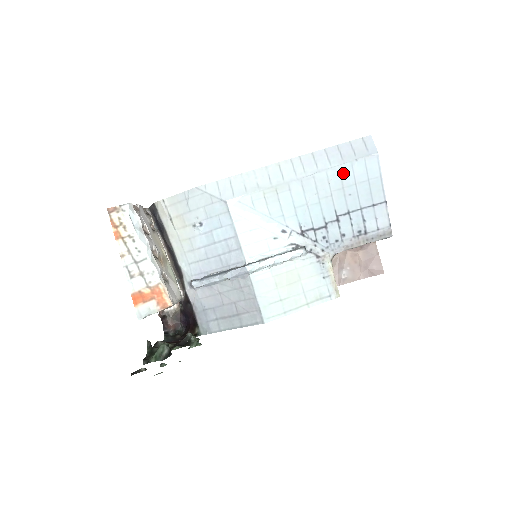
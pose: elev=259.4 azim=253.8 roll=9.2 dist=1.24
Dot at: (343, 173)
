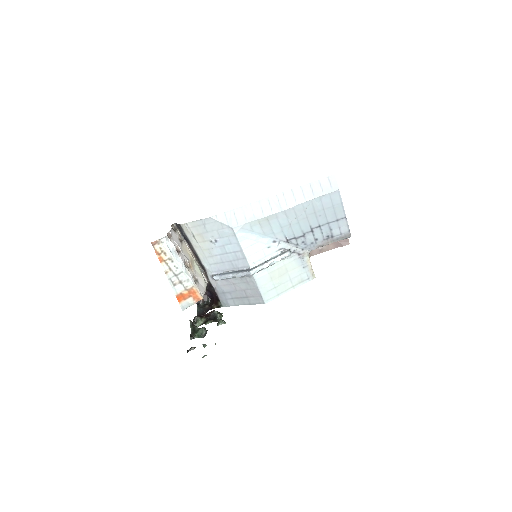
Dot at: (314, 204)
